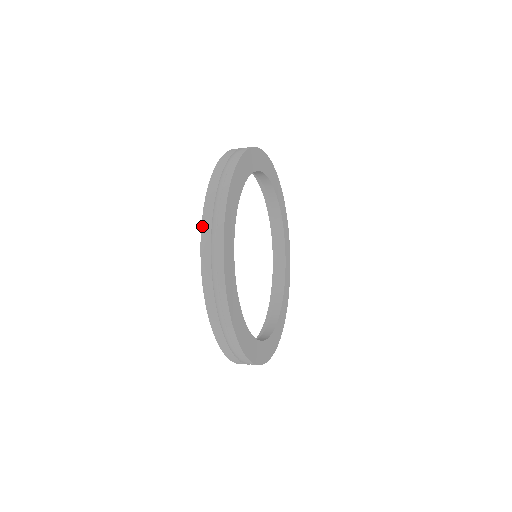
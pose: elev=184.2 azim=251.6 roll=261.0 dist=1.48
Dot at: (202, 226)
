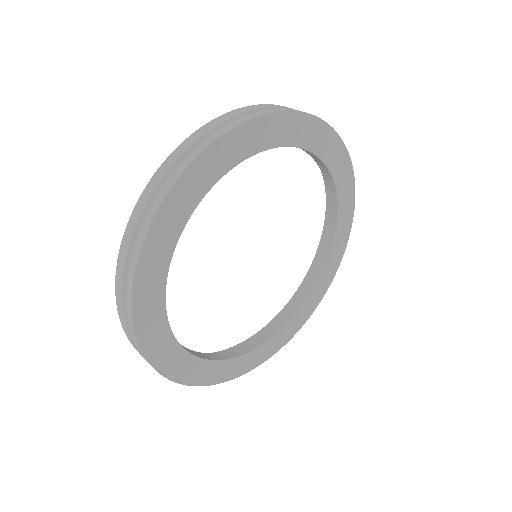
Dot at: (123, 237)
